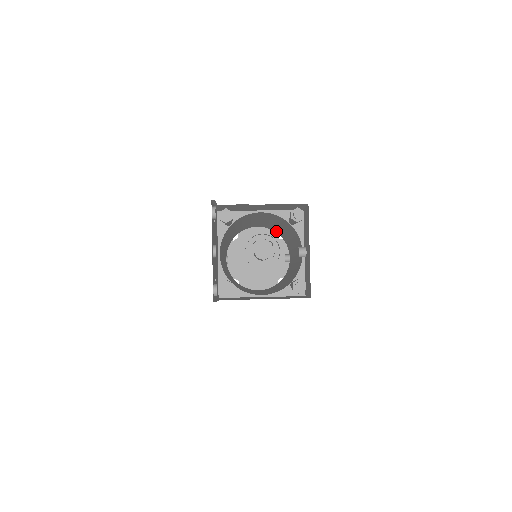
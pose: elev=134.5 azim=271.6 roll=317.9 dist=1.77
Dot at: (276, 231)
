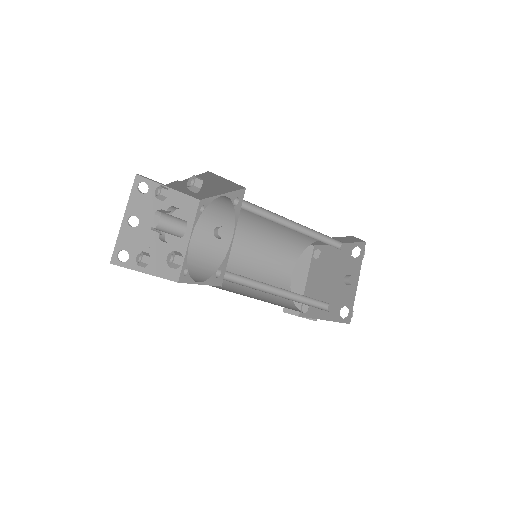
Dot at: occluded
